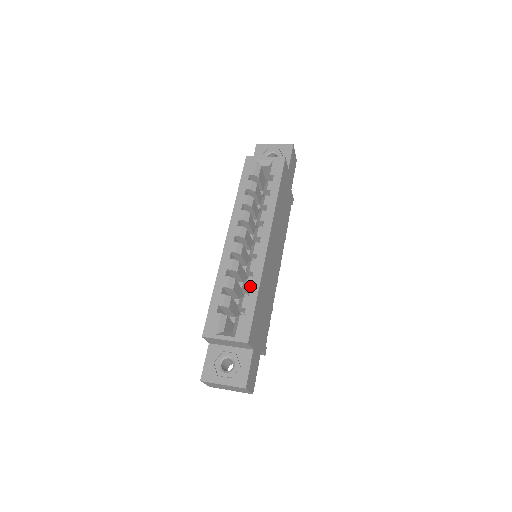
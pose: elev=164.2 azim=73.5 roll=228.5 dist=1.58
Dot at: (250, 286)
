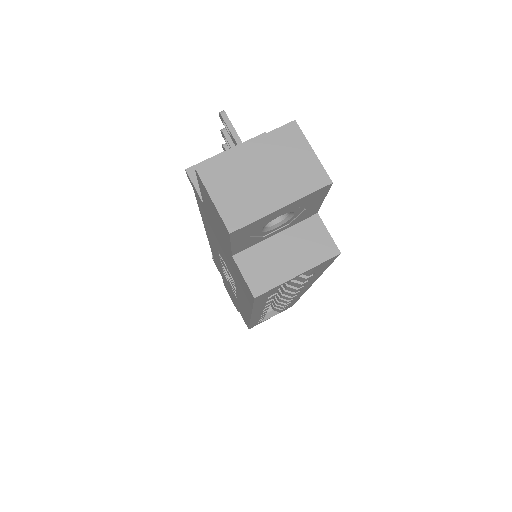
Dot at: occluded
